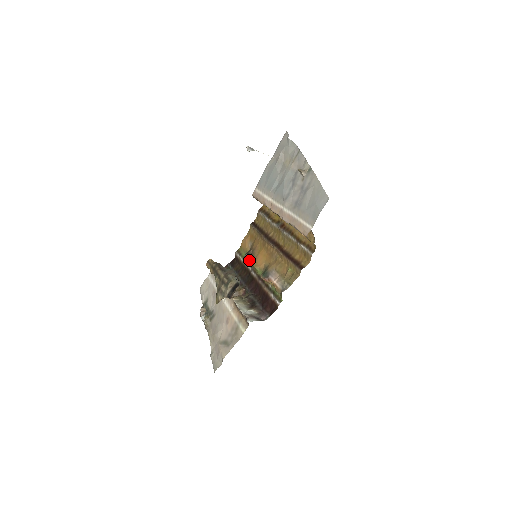
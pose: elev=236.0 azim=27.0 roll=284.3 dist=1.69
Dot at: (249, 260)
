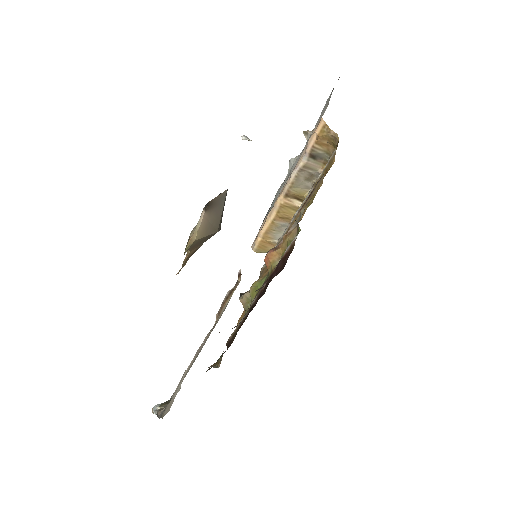
Dot at: occluded
